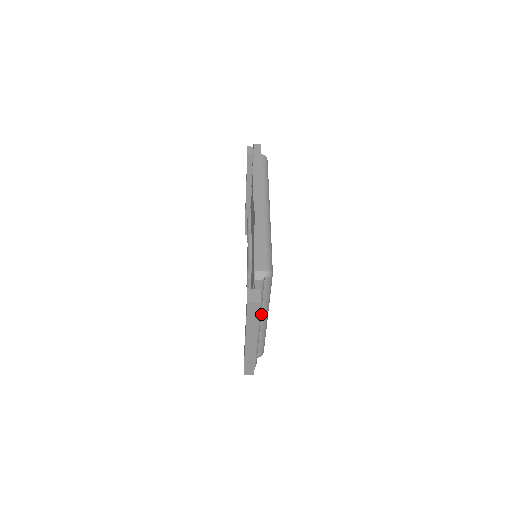
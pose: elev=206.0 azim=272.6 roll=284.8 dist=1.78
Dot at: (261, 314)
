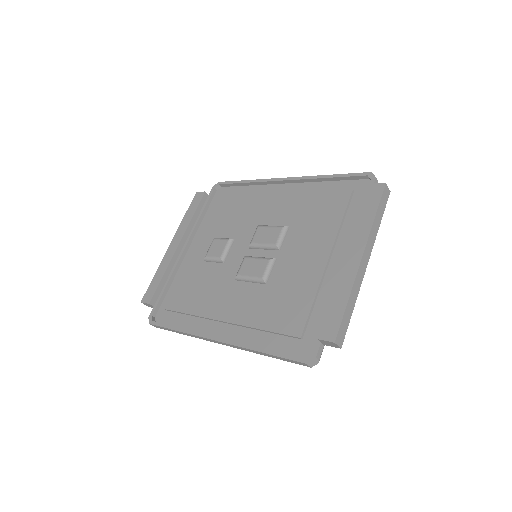
Dot at: occluded
